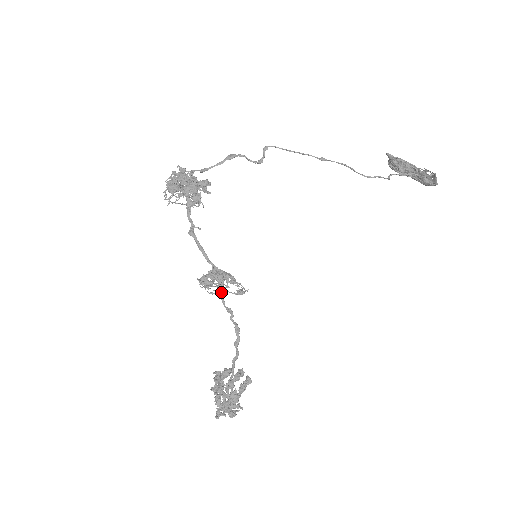
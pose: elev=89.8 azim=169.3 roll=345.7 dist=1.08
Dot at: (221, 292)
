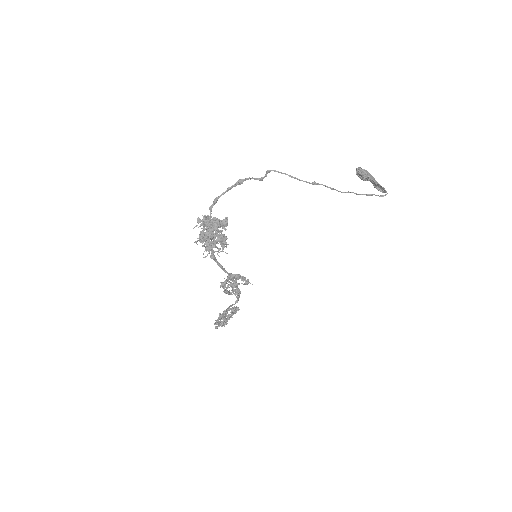
Dot at: occluded
